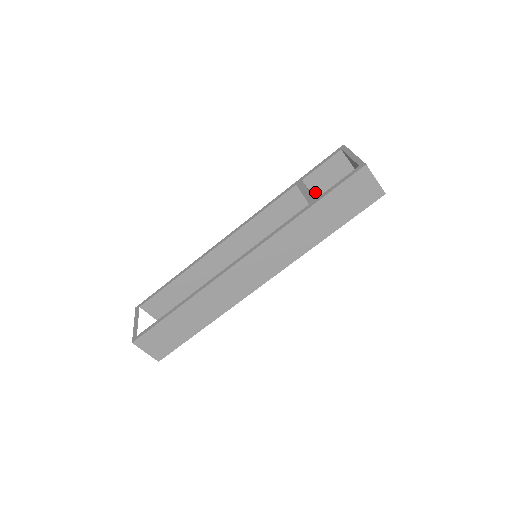
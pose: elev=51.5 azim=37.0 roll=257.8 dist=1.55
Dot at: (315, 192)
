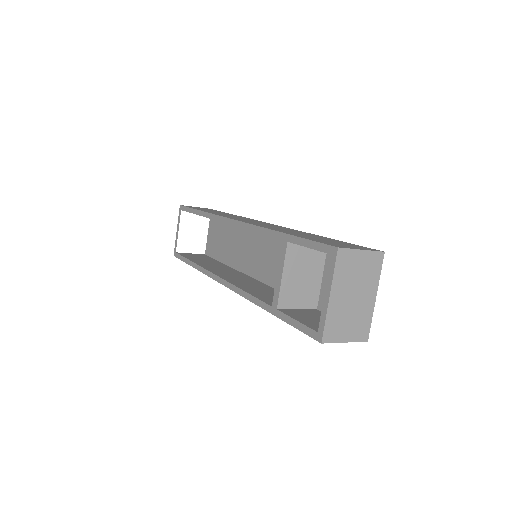
Dot at: occluded
